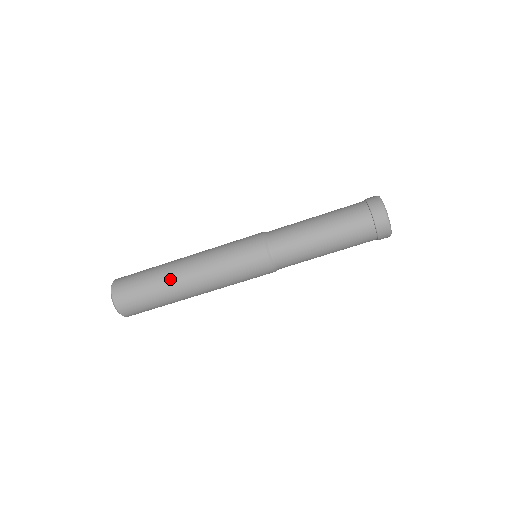
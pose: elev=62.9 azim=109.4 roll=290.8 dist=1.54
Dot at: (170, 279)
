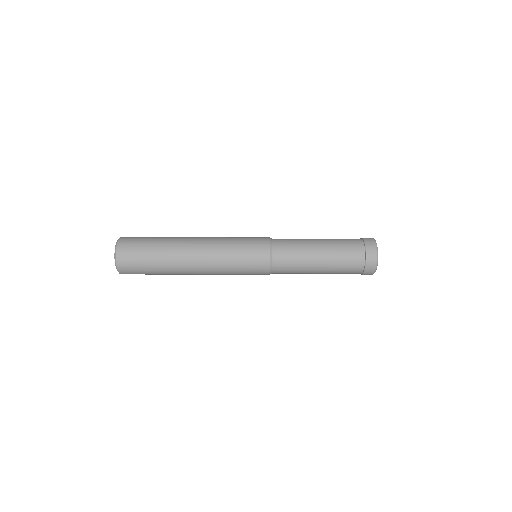
Dot at: (176, 262)
